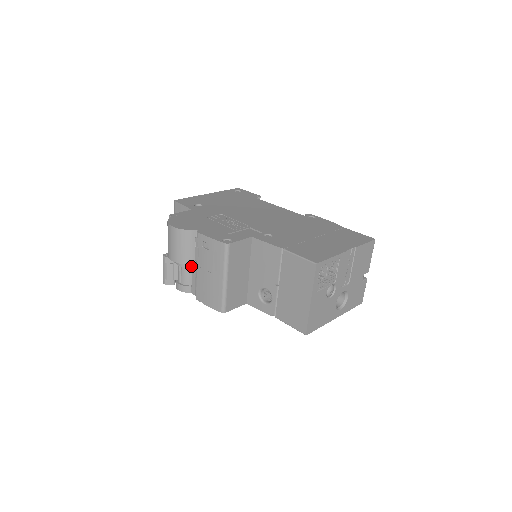
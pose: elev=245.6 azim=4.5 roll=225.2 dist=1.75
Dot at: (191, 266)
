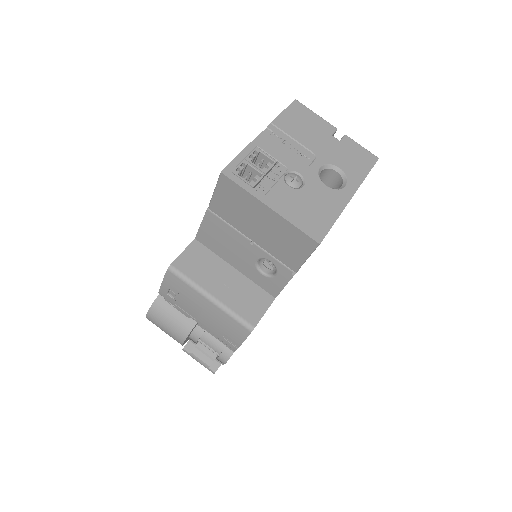
Dot at: (202, 329)
